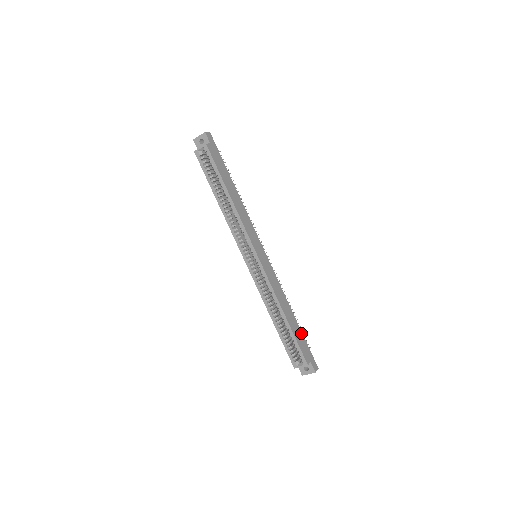
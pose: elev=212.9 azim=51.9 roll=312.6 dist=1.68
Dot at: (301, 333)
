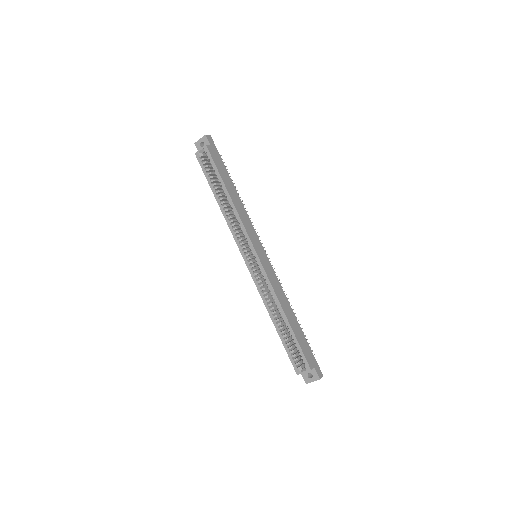
Dot at: (304, 337)
